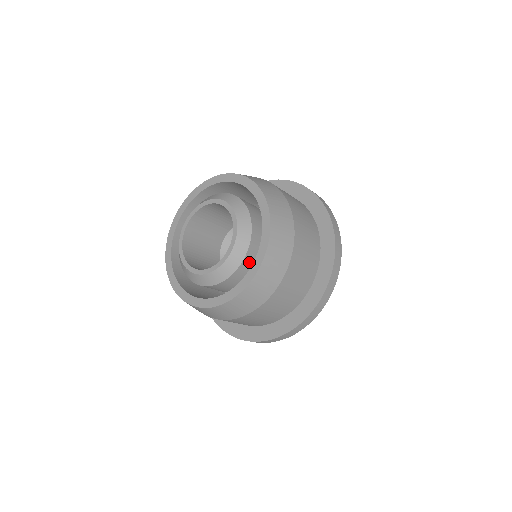
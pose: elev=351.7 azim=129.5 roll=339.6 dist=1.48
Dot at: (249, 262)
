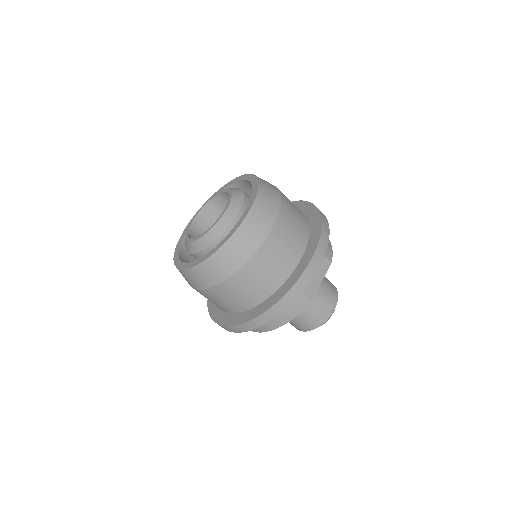
Dot at: occluded
